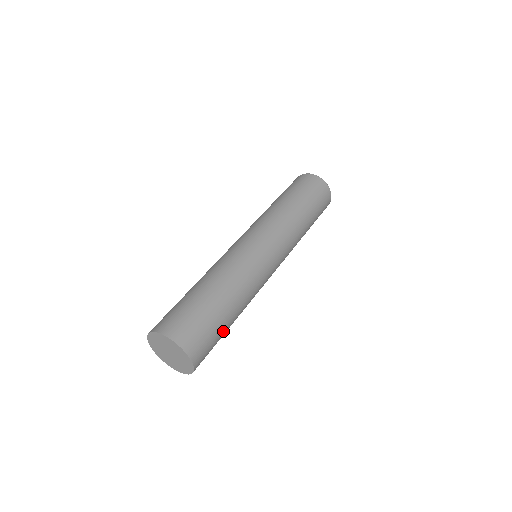
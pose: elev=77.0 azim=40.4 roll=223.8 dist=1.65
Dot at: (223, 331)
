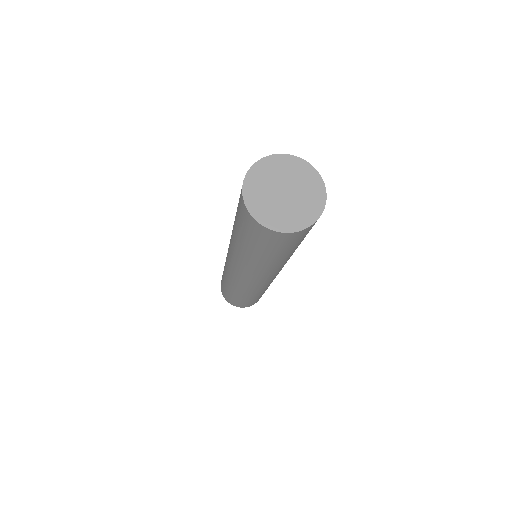
Dot at: (287, 251)
